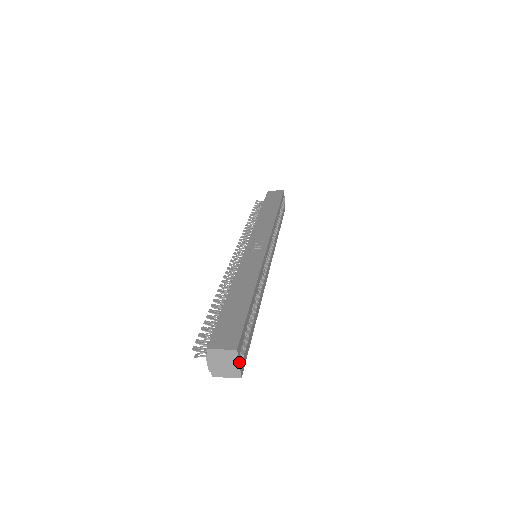
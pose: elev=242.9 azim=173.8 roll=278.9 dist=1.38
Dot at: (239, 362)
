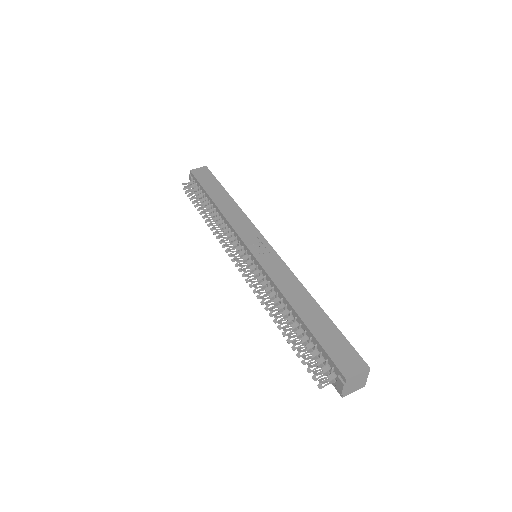
Dot at: (367, 376)
